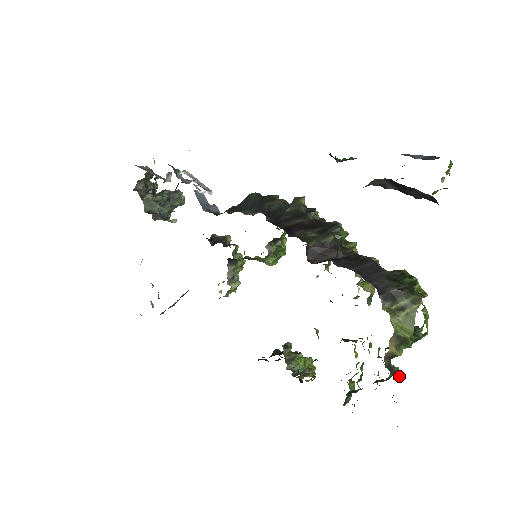
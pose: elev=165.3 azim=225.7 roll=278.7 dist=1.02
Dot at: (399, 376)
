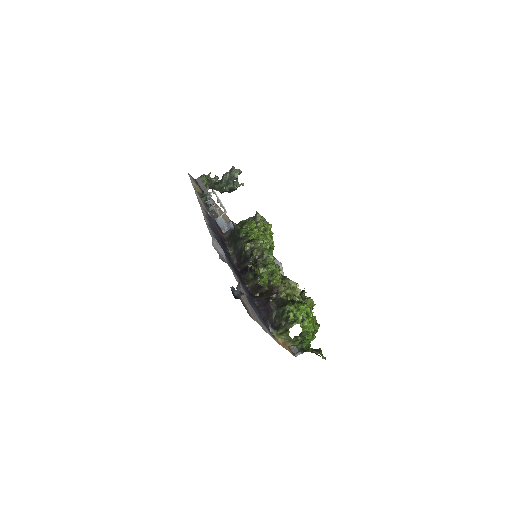
Dot at: (299, 354)
